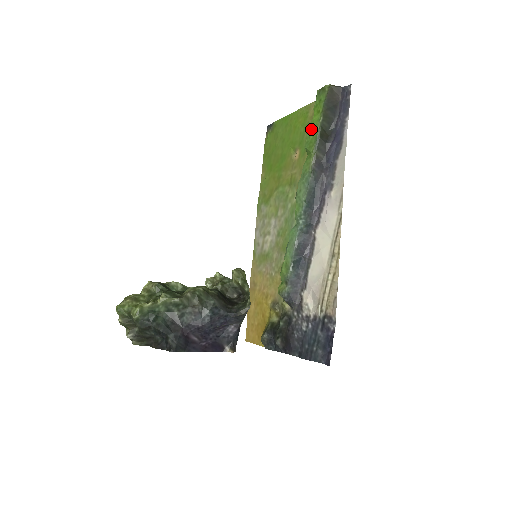
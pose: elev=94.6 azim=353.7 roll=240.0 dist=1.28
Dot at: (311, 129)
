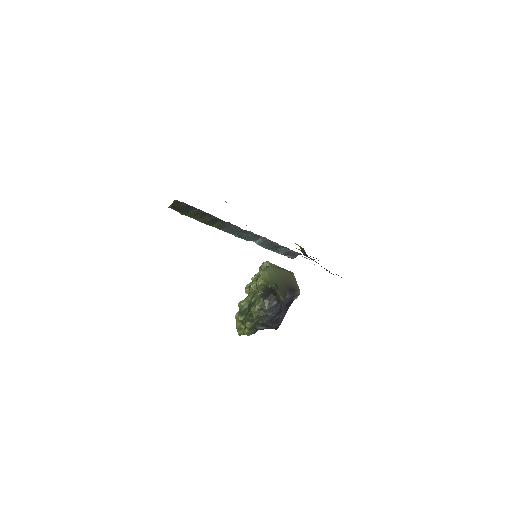
Dot at: occluded
